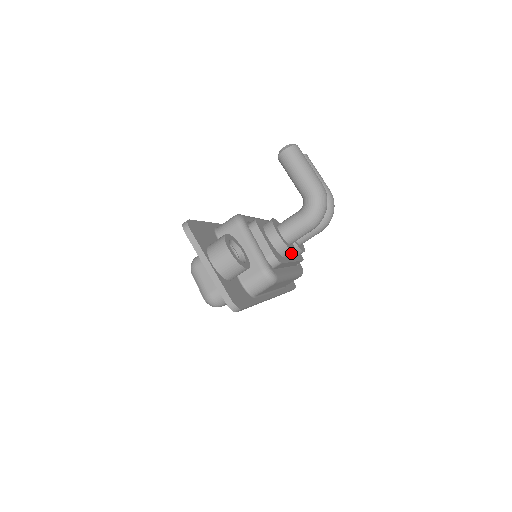
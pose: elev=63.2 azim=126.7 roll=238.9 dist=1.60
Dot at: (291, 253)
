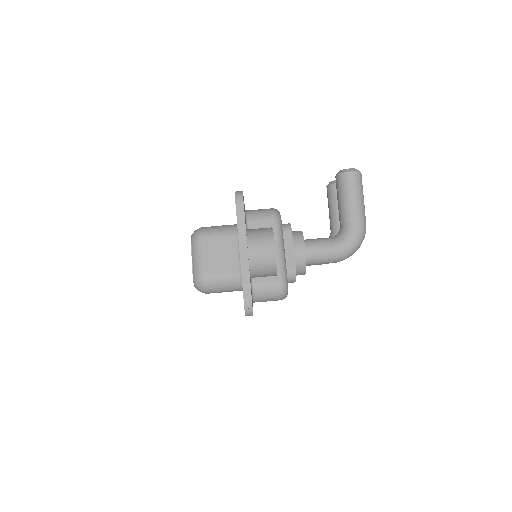
Dot at: (302, 274)
